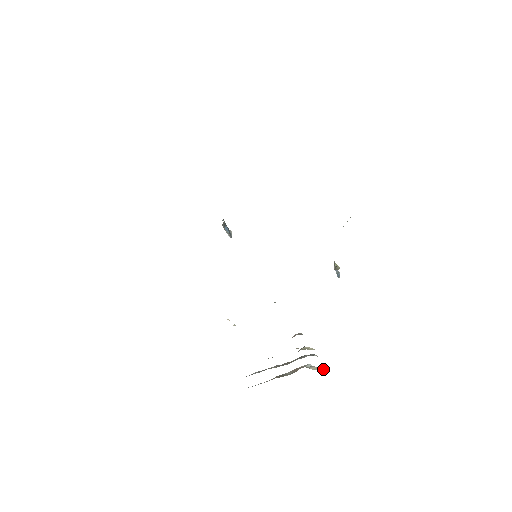
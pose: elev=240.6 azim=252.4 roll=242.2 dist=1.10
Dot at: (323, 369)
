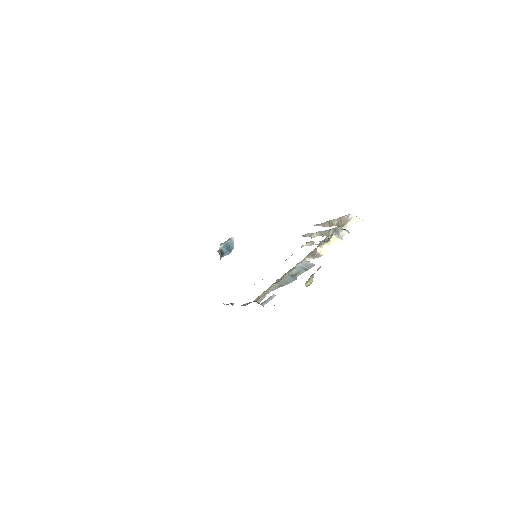
Dot at: (362, 220)
